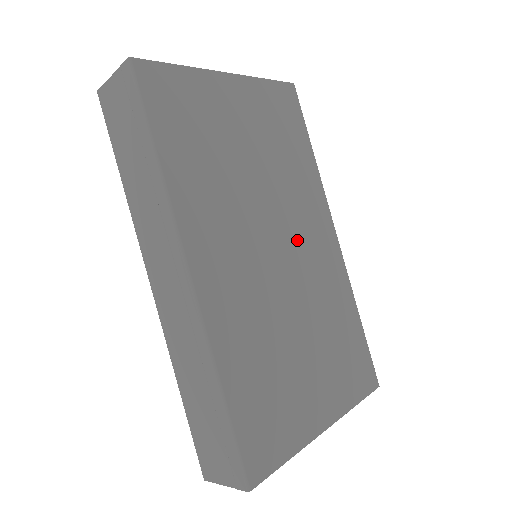
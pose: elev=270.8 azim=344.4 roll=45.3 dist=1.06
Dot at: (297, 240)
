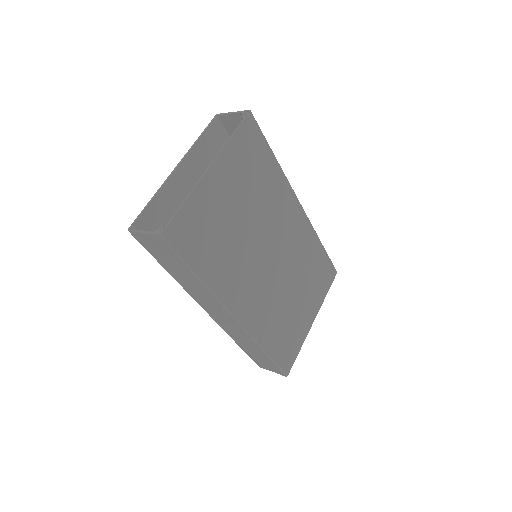
Dot at: (280, 238)
